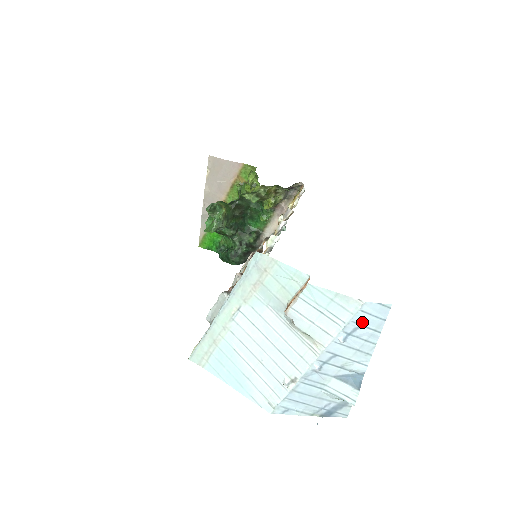
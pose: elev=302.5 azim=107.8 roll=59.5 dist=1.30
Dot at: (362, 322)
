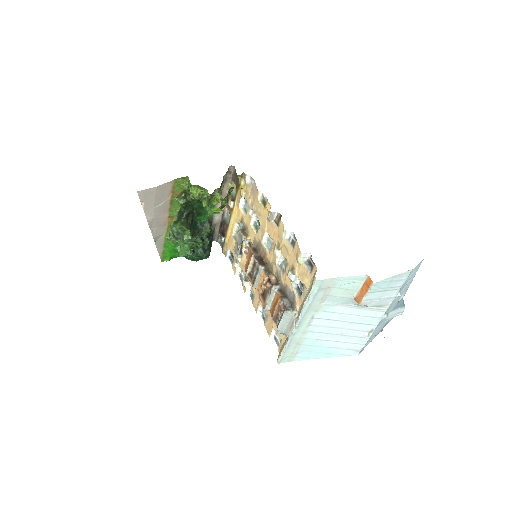
Dot at: (409, 278)
